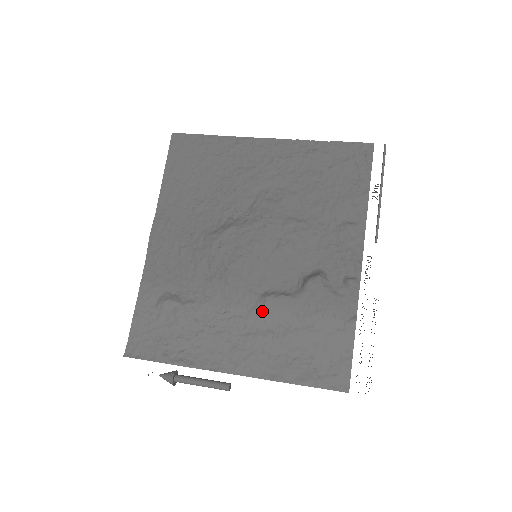
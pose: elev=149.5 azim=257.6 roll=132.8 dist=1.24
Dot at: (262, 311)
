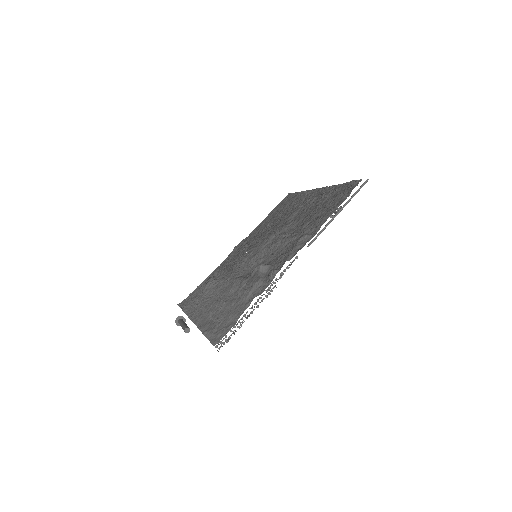
Dot at: (230, 287)
